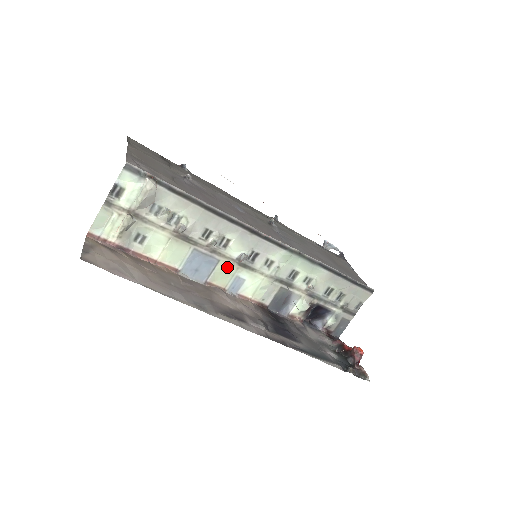
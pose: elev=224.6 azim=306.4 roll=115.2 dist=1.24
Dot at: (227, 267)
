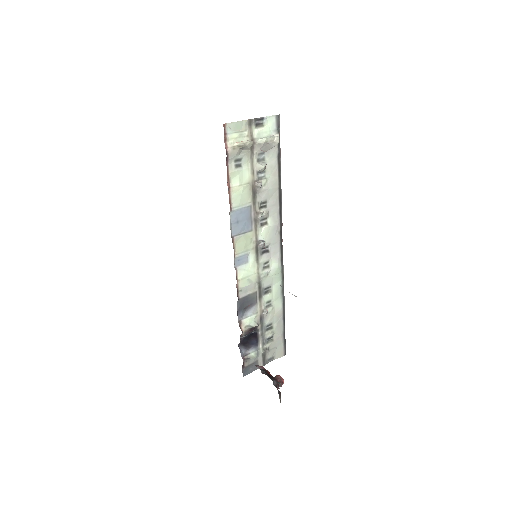
Dot at: (250, 240)
